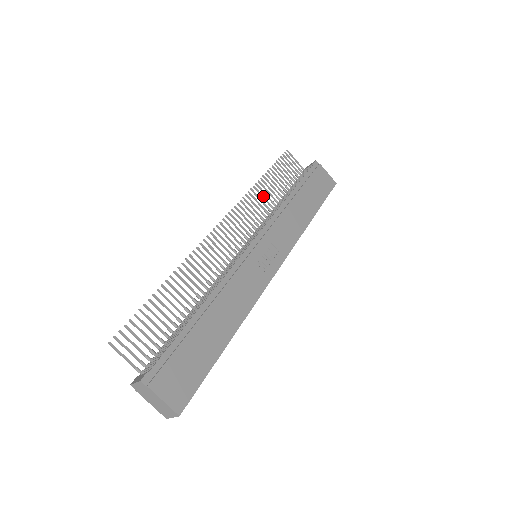
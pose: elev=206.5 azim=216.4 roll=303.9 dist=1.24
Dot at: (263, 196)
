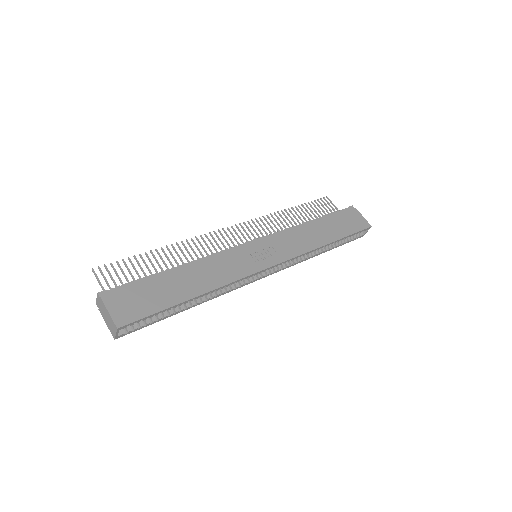
Dot at: (285, 220)
